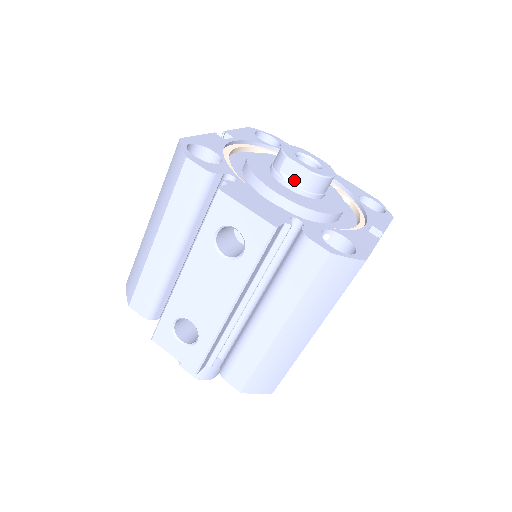
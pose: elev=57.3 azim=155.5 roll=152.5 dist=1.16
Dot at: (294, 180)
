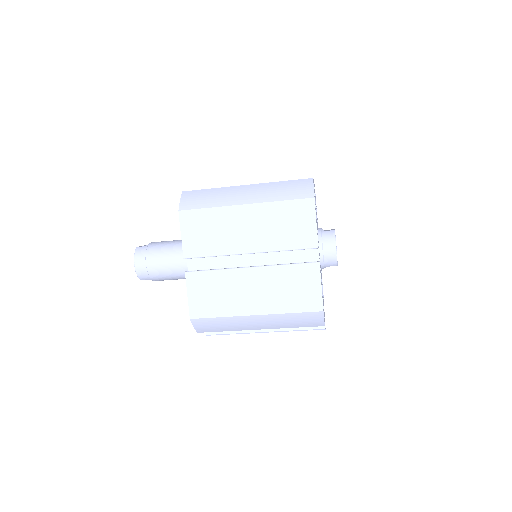
Dot at: occluded
